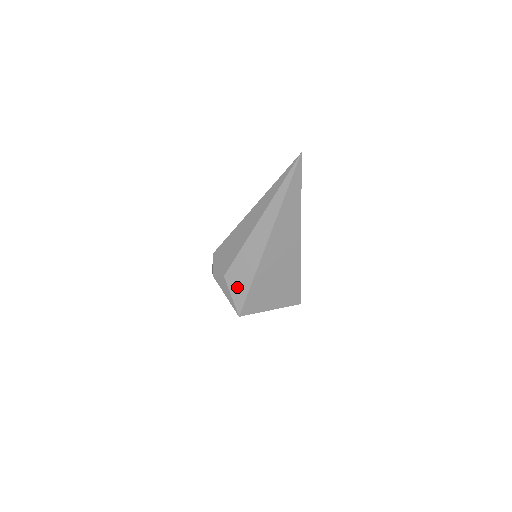
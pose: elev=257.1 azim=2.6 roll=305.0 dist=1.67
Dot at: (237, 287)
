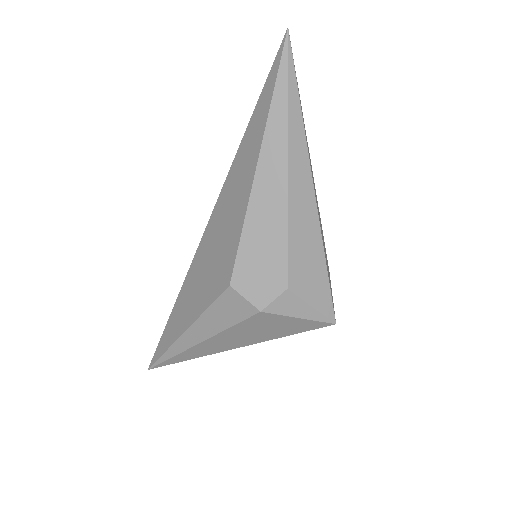
Dot at: (312, 286)
